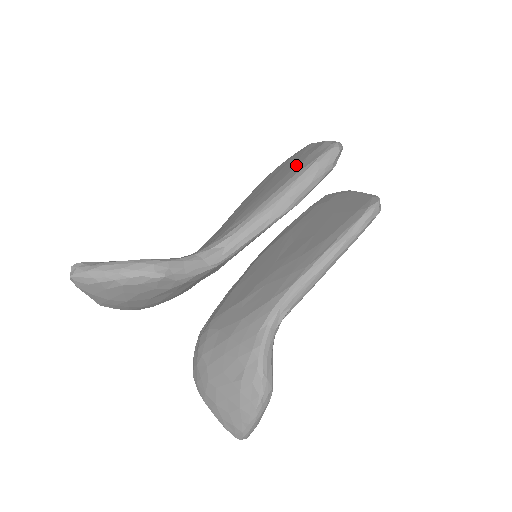
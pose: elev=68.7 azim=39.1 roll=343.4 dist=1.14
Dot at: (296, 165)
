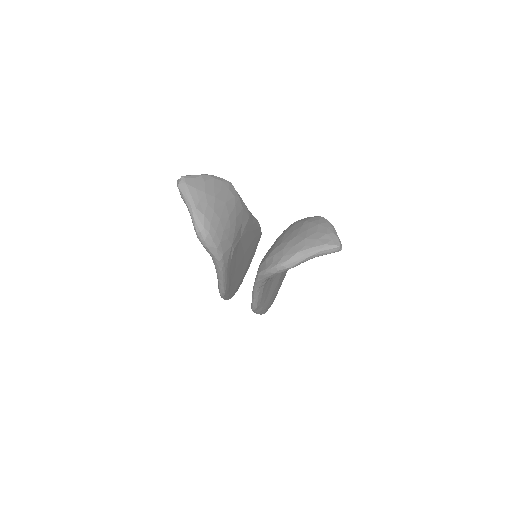
Dot at: occluded
